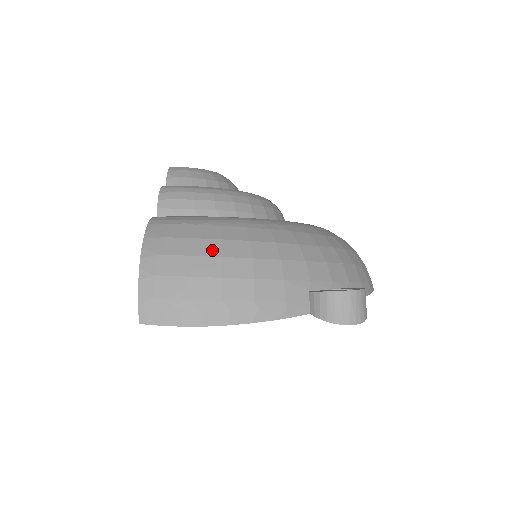
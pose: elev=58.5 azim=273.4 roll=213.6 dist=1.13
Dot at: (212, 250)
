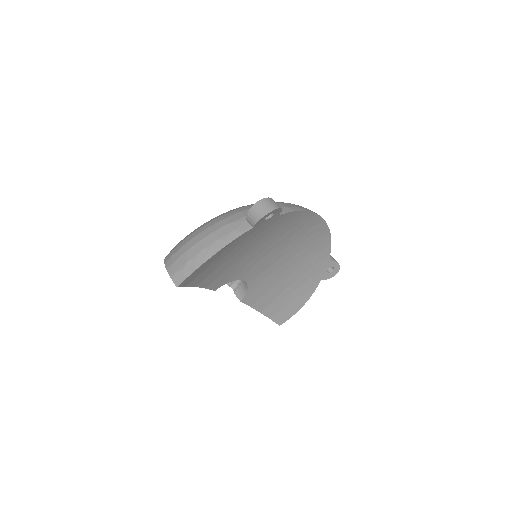
Dot at: (191, 237)
